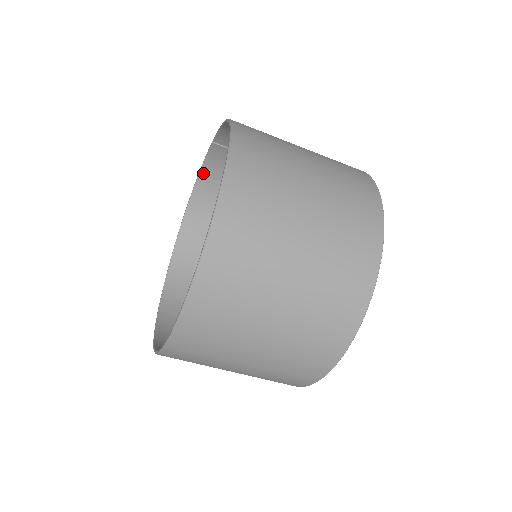
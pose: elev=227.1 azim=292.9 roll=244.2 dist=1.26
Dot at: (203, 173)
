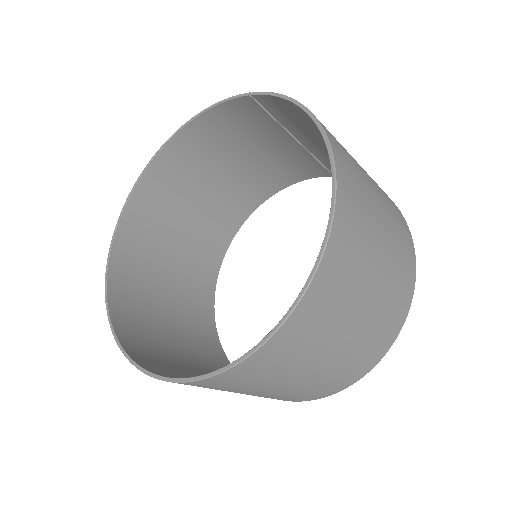
Dot at: (210, 113)
